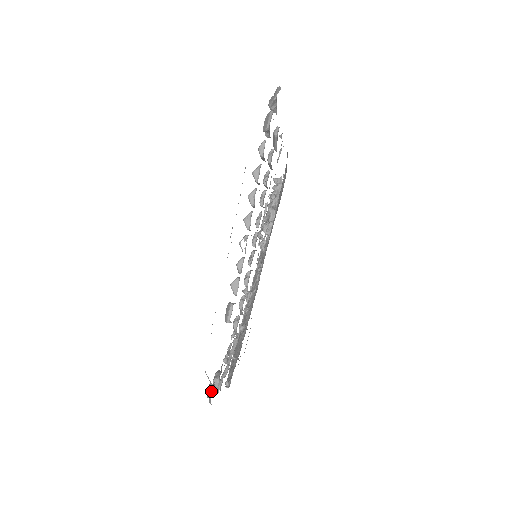
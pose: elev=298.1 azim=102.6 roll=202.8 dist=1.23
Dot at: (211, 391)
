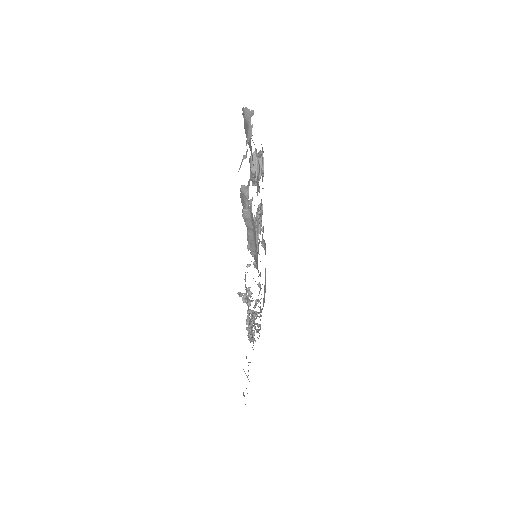
Dot at: (245, 157)
